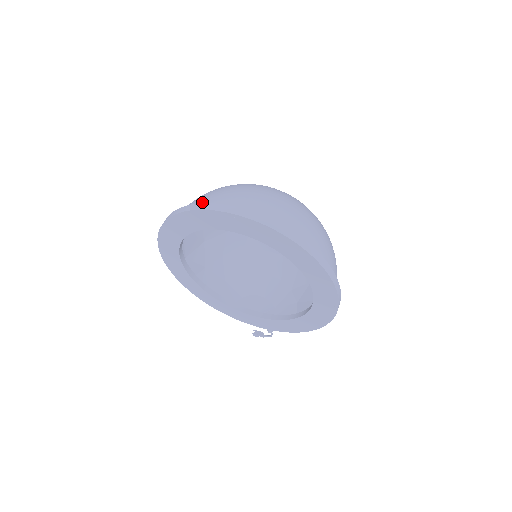
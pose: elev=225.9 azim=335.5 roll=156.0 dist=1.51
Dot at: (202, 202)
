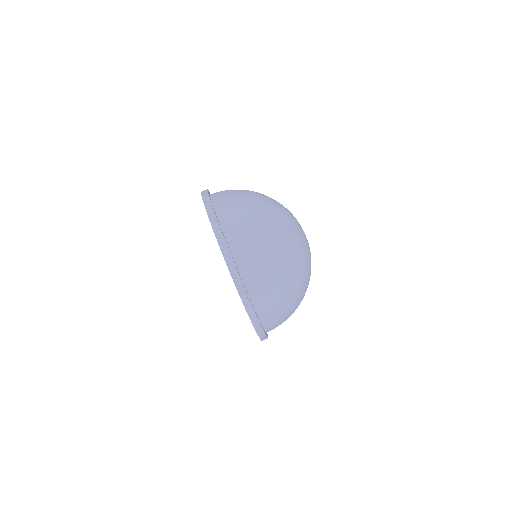
Dot at: (250, 273)
